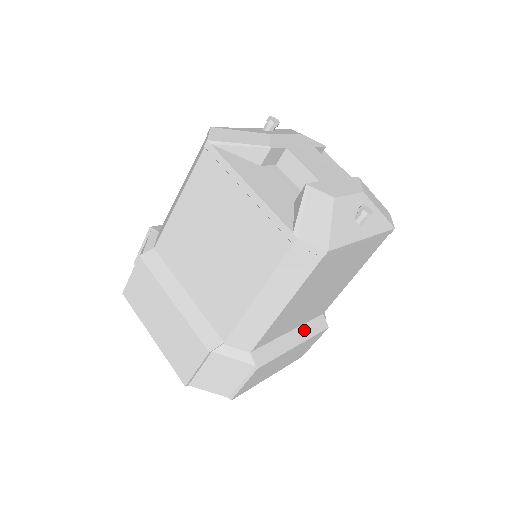
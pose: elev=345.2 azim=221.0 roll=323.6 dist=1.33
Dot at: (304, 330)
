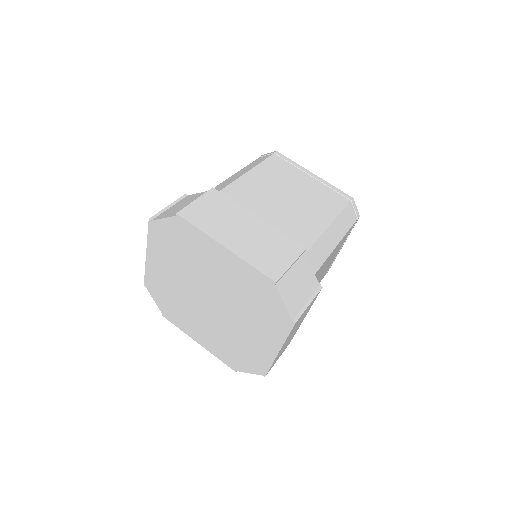
Dot at: occluded
